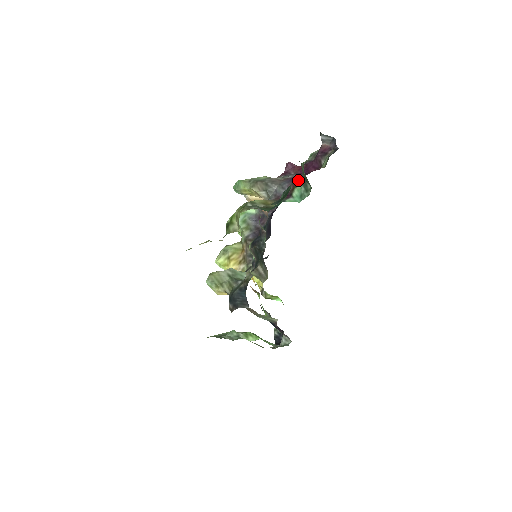
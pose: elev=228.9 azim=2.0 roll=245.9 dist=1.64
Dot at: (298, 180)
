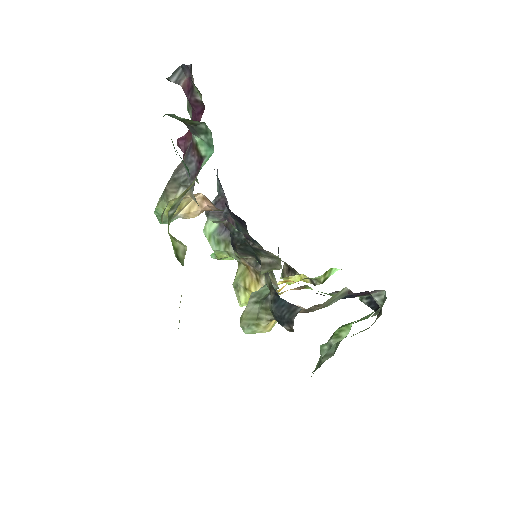
Dot at: (192, 137)
